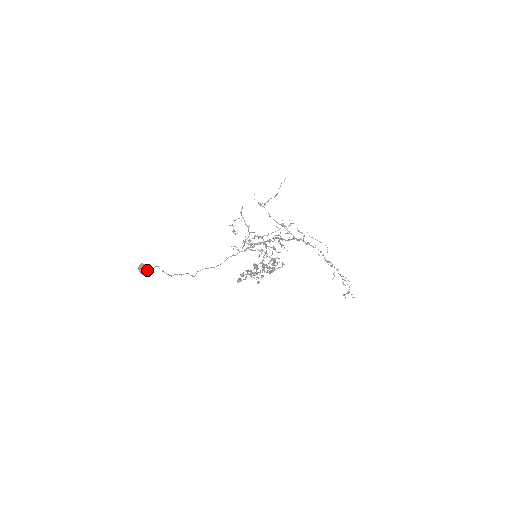
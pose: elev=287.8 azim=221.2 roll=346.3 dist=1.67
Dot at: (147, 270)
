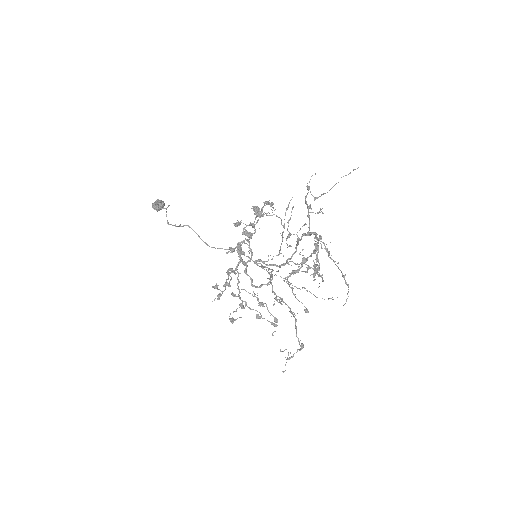
Dot at: (159, 203)
